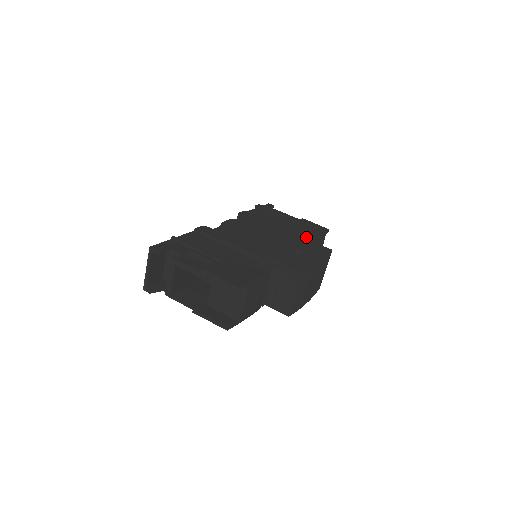
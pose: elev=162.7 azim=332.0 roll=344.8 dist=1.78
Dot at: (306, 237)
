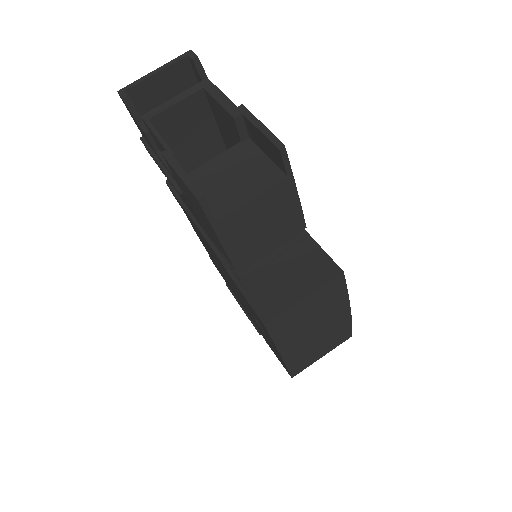
Dot at: occluded
